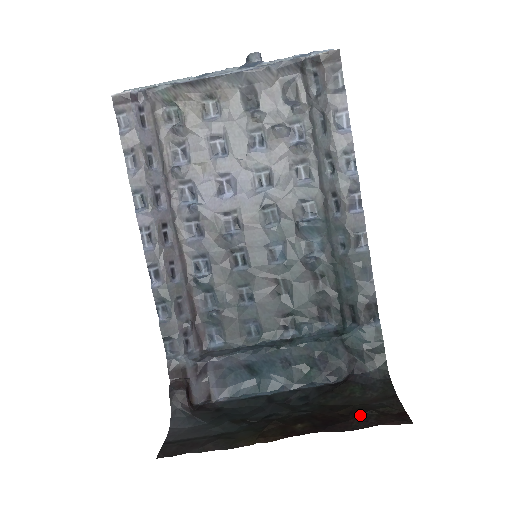
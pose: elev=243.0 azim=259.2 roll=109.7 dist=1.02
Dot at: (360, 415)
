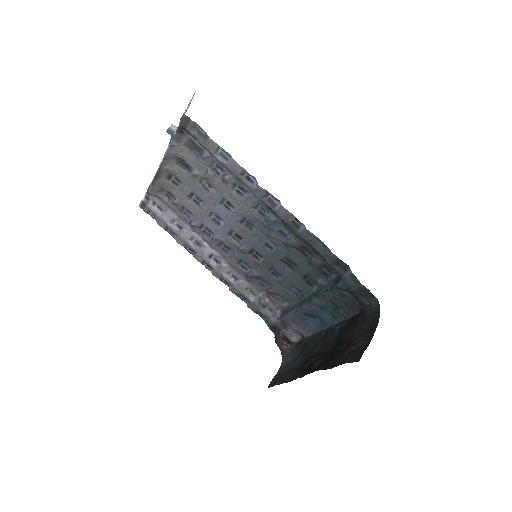
Dot at: (342, 353)
